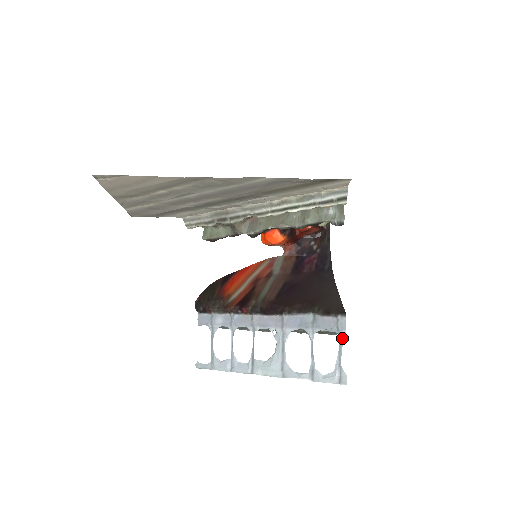
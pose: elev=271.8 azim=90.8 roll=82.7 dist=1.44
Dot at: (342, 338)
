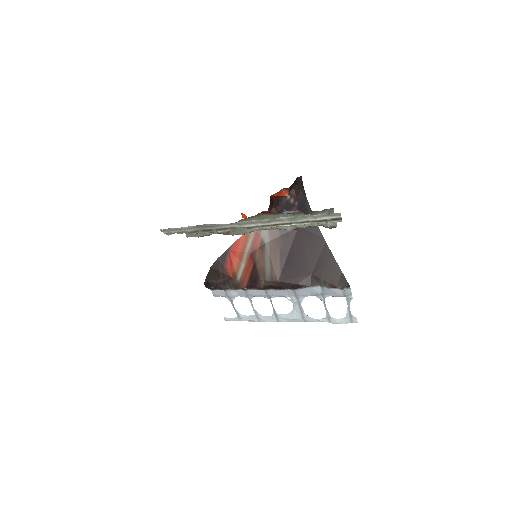
Dot at: (349, 300)
